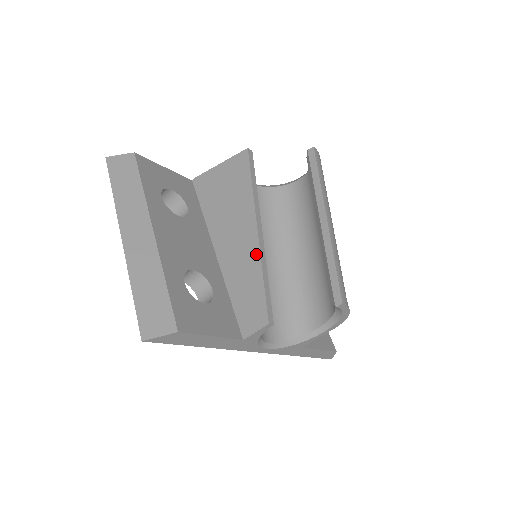
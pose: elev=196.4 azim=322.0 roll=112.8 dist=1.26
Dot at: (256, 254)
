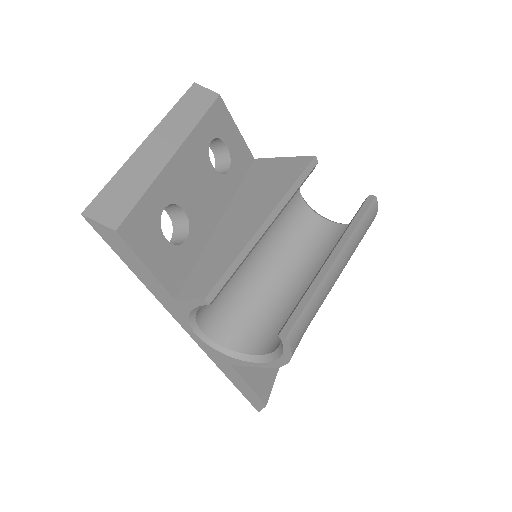
Dot at: (247, 238)
